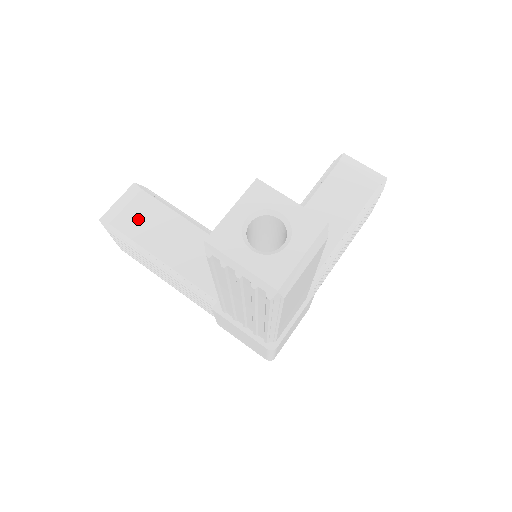
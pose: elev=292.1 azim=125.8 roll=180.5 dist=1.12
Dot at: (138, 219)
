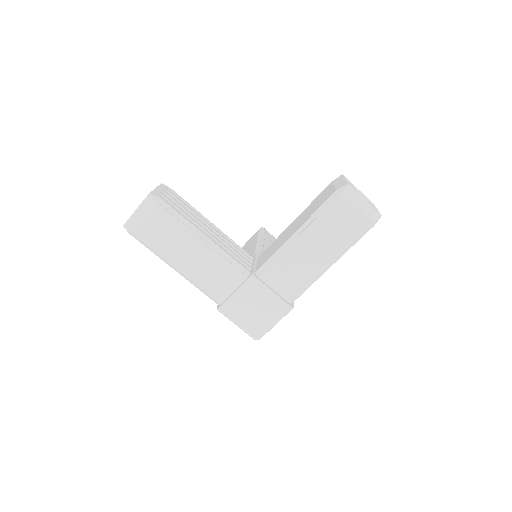
Dot at: (247, 245)
